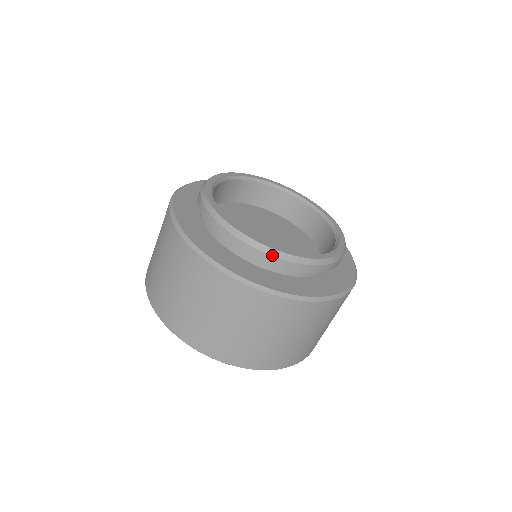
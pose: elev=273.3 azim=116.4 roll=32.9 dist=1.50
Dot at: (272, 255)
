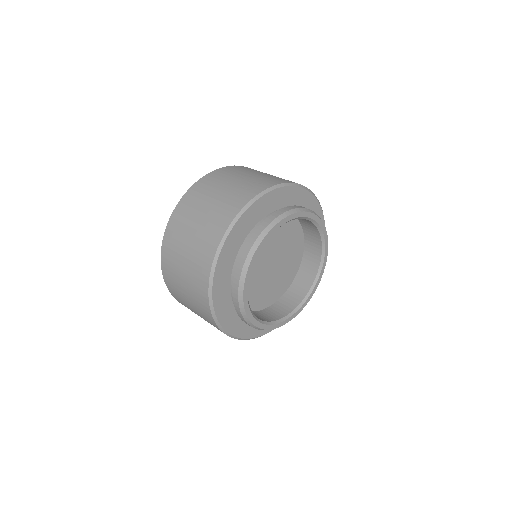
Dot at: (247, 323)
